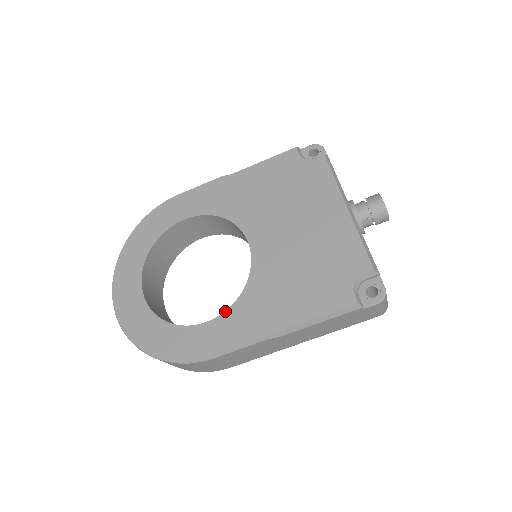
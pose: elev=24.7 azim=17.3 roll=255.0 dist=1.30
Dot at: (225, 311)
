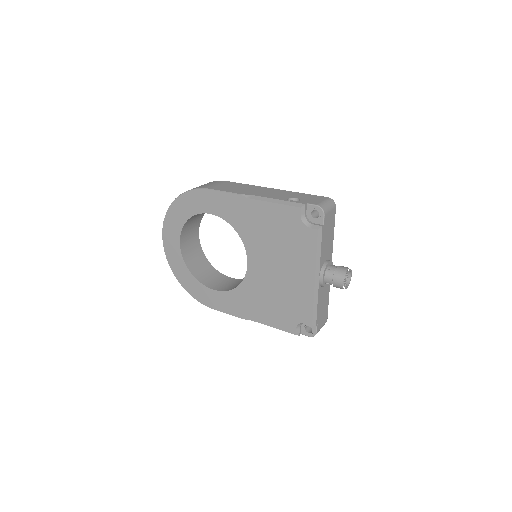
Dot at: (225, 291)
